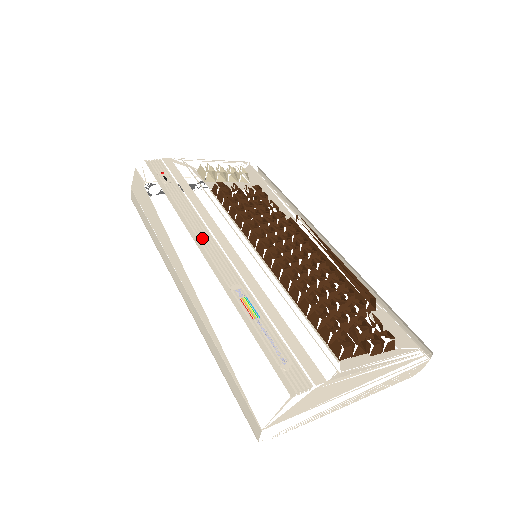
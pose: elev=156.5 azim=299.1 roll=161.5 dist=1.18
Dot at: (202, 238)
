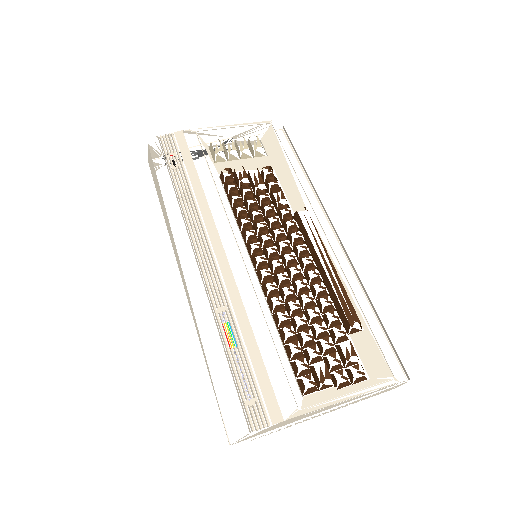
Dot at: (199, 246)
